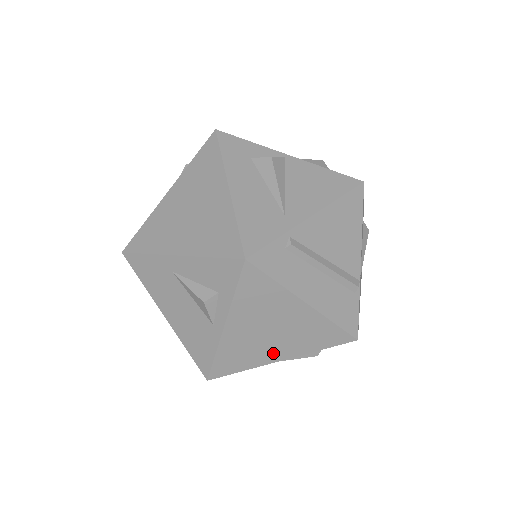
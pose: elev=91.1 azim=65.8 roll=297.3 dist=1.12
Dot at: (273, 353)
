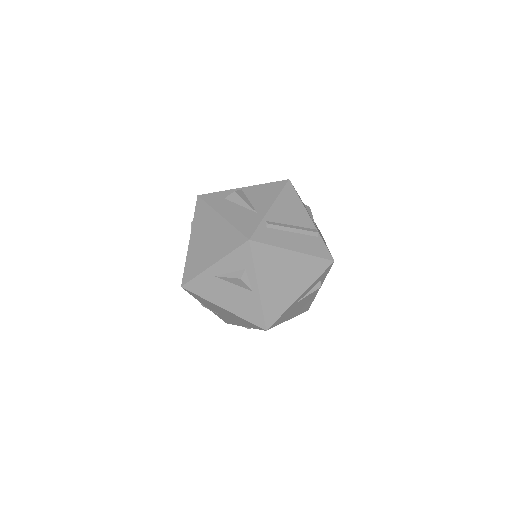
Dot at: (293, 293)
